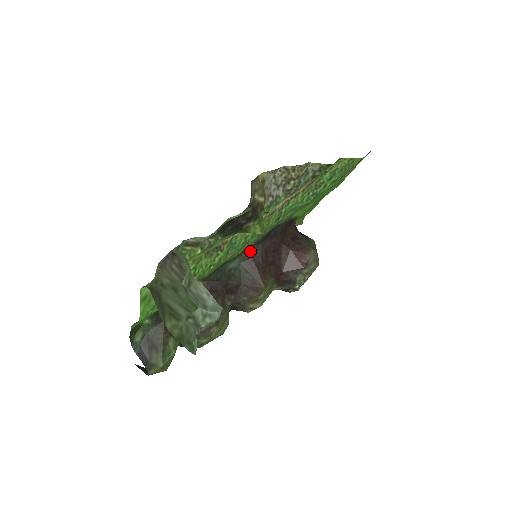
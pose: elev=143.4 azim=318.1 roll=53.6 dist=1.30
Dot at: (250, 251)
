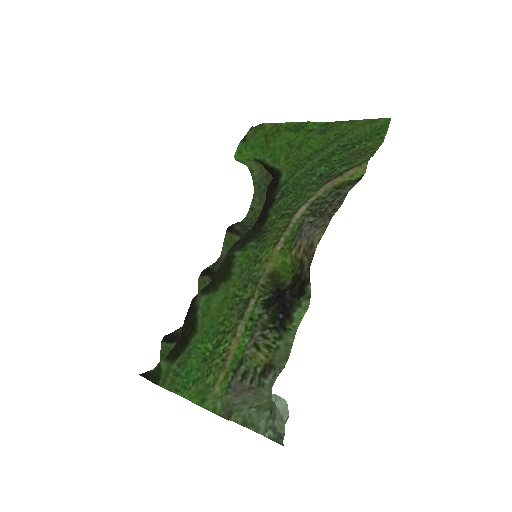
Dot at: (241, 238)
